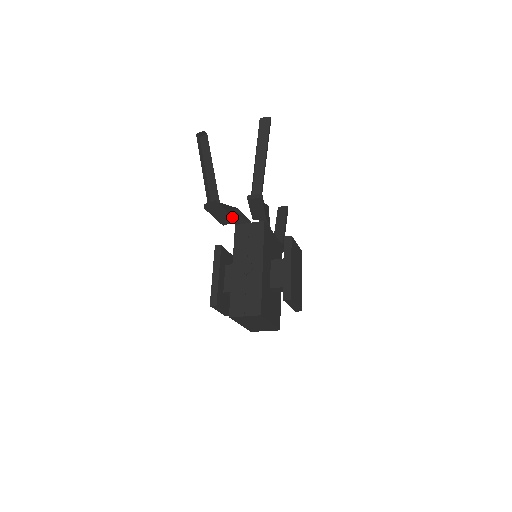
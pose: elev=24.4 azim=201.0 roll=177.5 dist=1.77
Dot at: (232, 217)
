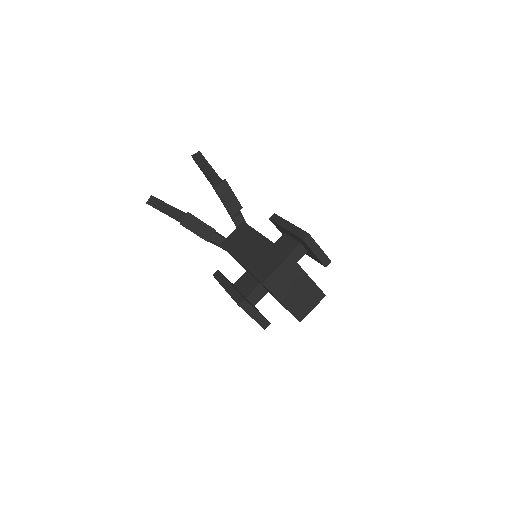
Dot at: (212, 229)
